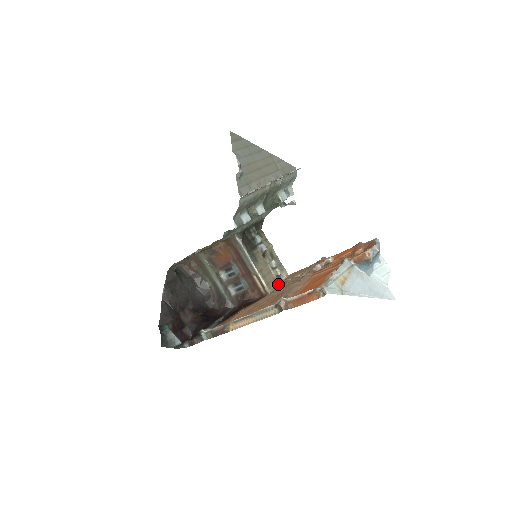
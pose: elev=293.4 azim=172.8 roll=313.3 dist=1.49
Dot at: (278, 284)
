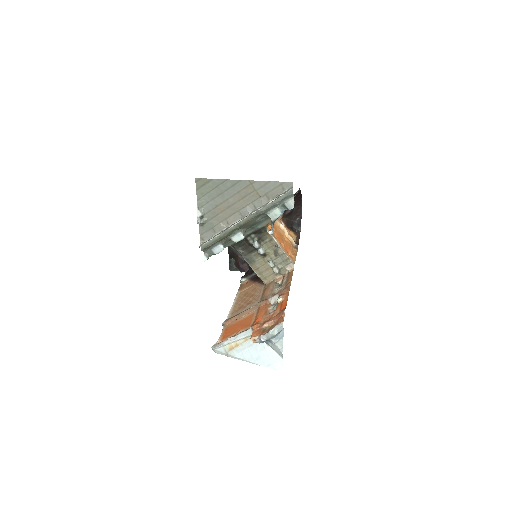
Dot at: (278, 277)
